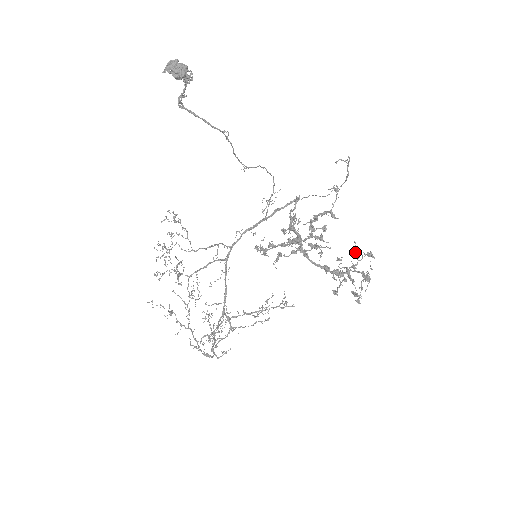
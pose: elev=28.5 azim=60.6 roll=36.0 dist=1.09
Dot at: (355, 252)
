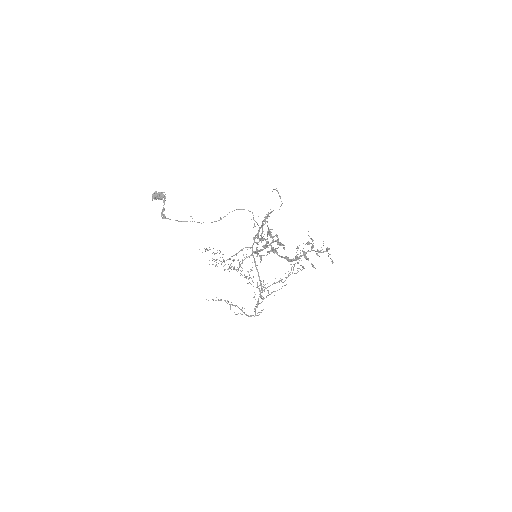
Dot at: (310, 238)
